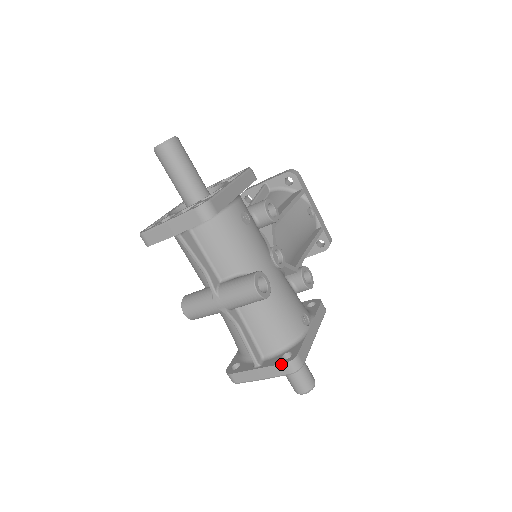
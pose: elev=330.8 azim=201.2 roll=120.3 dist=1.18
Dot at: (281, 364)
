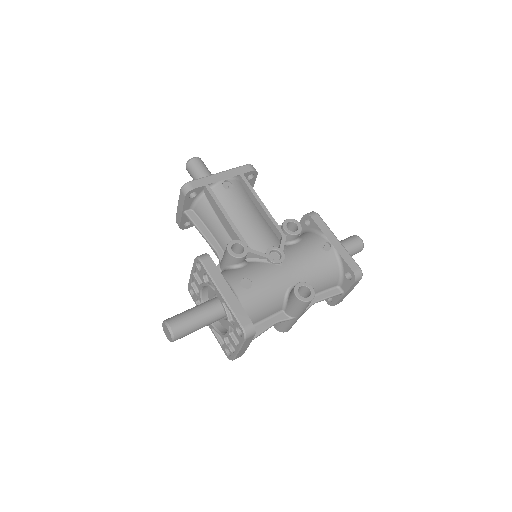
Dot at: (353, 284)
